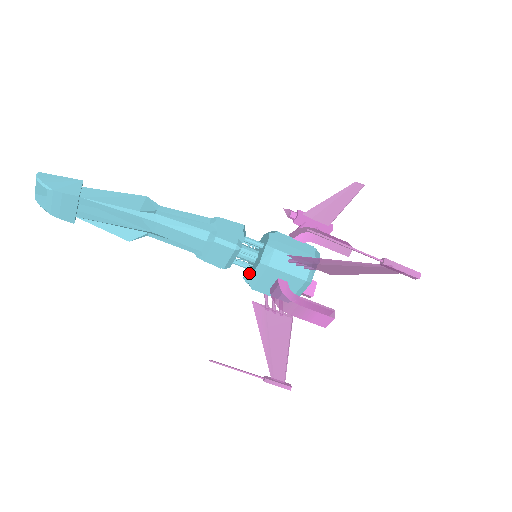
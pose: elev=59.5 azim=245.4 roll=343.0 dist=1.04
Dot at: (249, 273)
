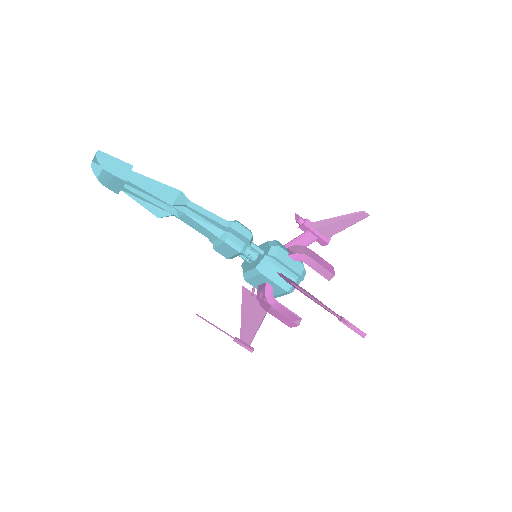
Dot at: (246, 267)
